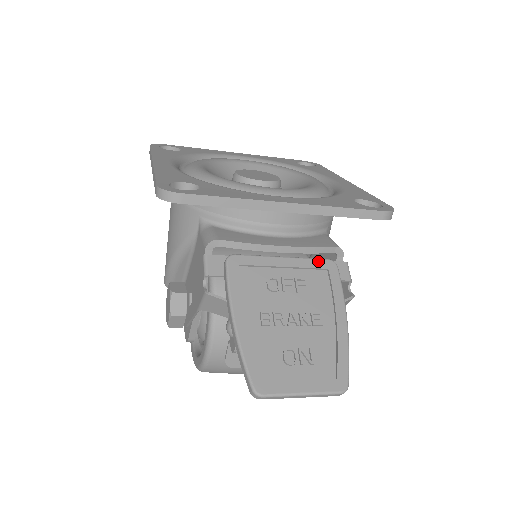
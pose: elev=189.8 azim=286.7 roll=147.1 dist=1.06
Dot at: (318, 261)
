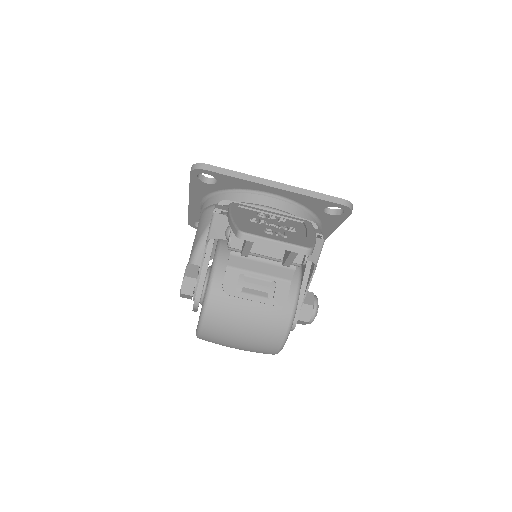
Dot at: (296, 218)
